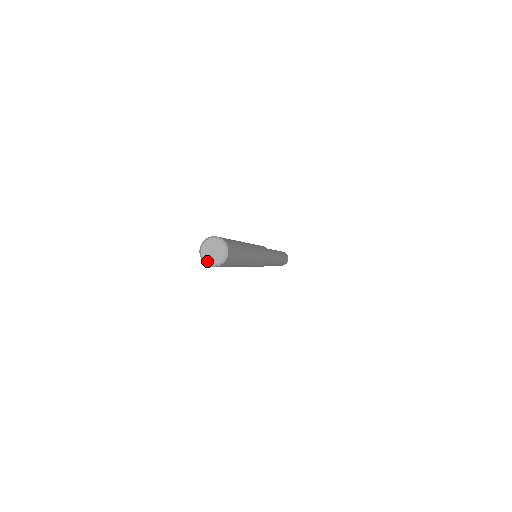
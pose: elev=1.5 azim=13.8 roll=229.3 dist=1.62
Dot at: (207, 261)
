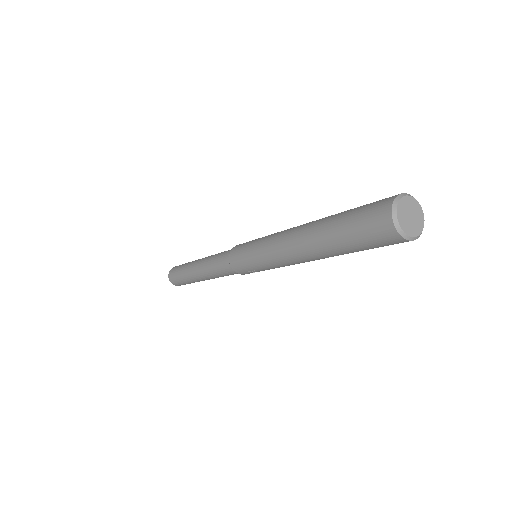
Dot at: (416, 234)
